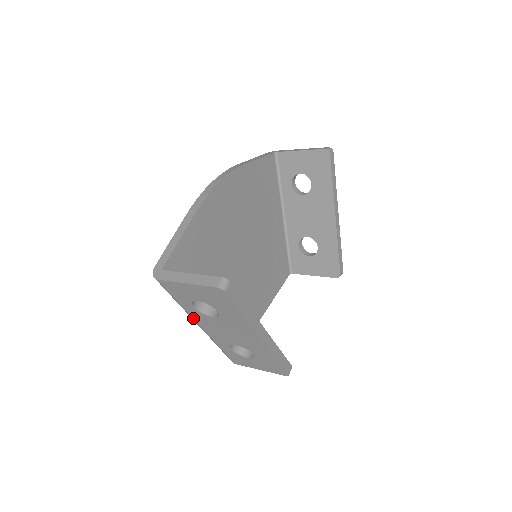
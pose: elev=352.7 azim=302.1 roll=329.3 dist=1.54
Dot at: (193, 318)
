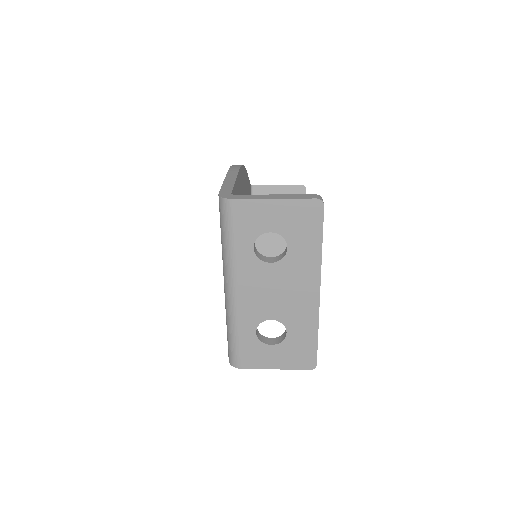
Dot at: (236, 274)
